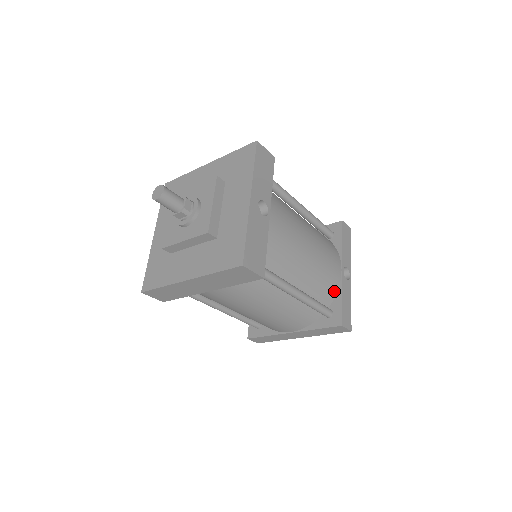
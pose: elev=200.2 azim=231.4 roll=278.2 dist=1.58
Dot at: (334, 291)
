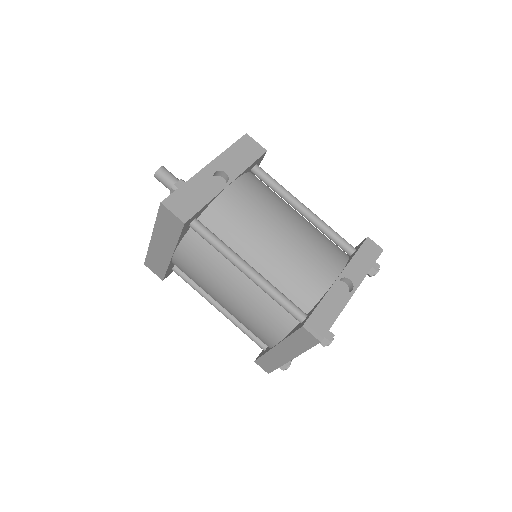
Dot at: (316, 295)
